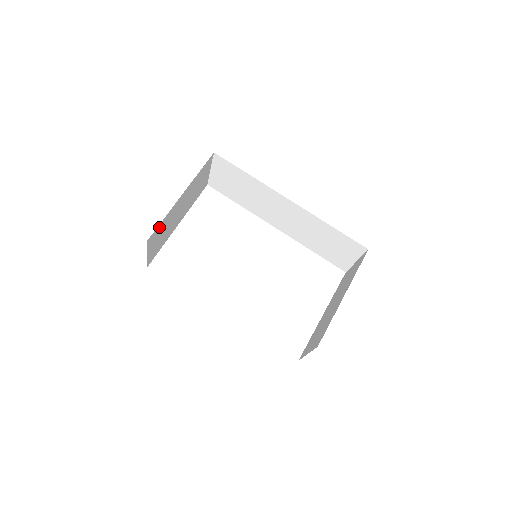
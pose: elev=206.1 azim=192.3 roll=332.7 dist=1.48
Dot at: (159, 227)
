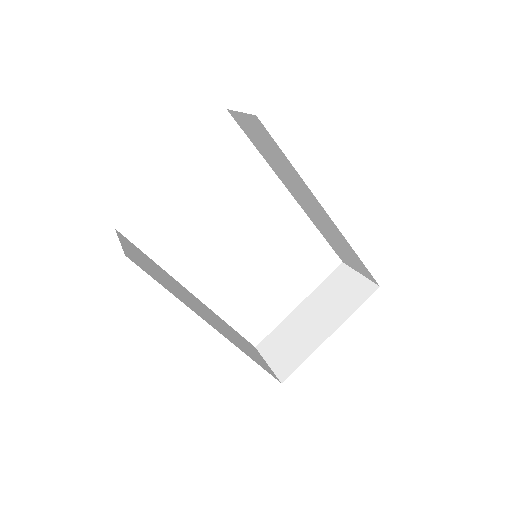
Dot at: occluded
